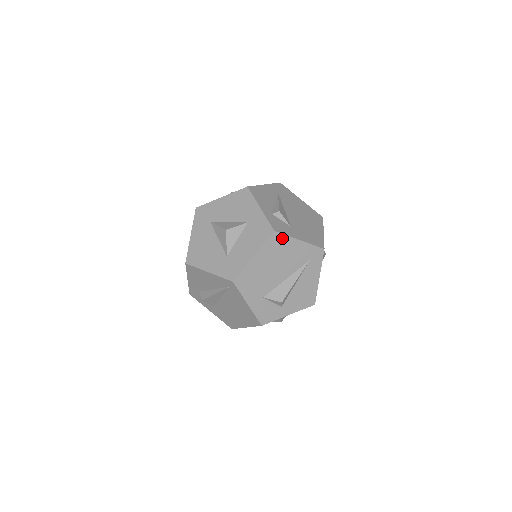
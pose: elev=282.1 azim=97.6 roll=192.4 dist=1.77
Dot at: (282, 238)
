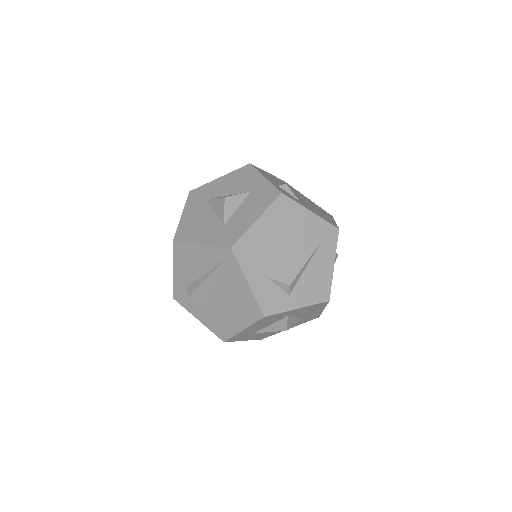
Dot at: (291, 204)
